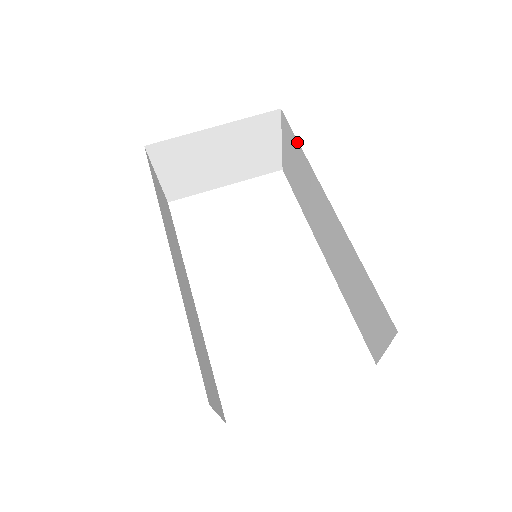
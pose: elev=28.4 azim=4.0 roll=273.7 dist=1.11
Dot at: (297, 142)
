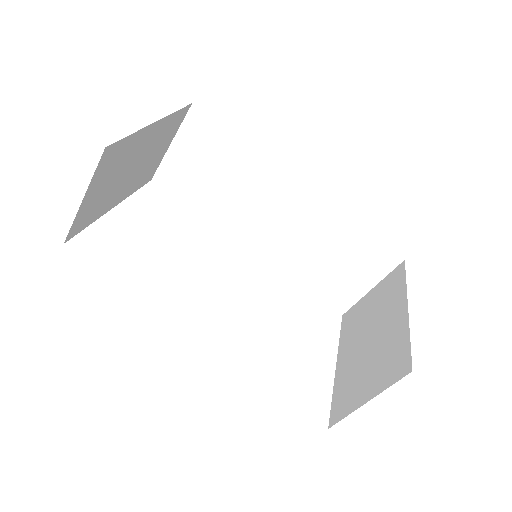
Dot at: (231, 135)
